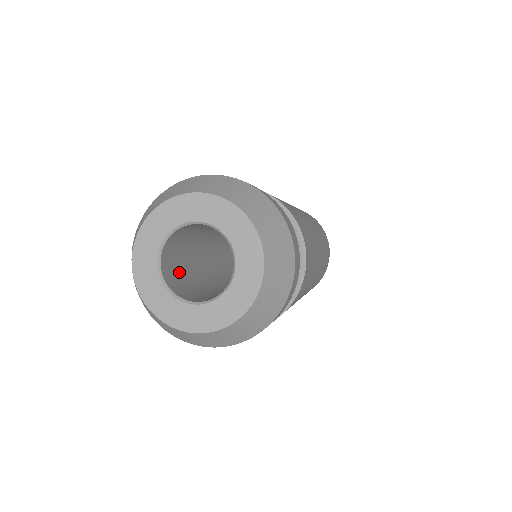
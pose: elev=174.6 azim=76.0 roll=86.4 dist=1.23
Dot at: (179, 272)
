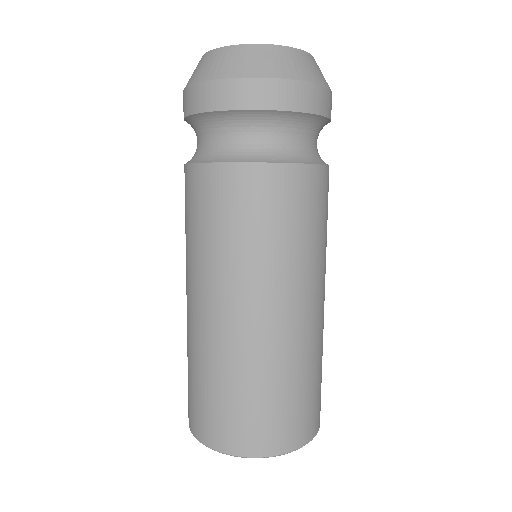
Dot at: occluded
